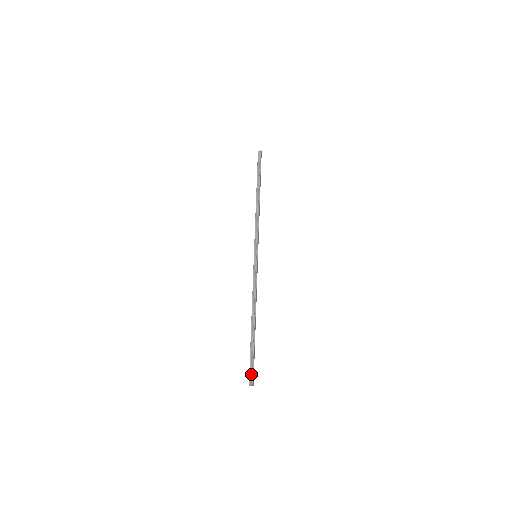
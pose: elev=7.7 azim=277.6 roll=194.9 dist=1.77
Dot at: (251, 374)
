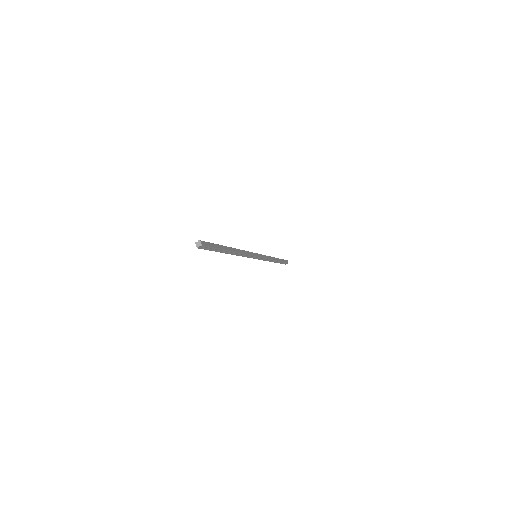
Dot at: occluded
